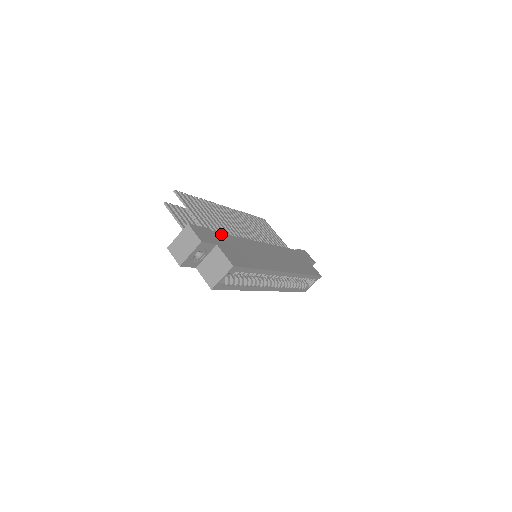
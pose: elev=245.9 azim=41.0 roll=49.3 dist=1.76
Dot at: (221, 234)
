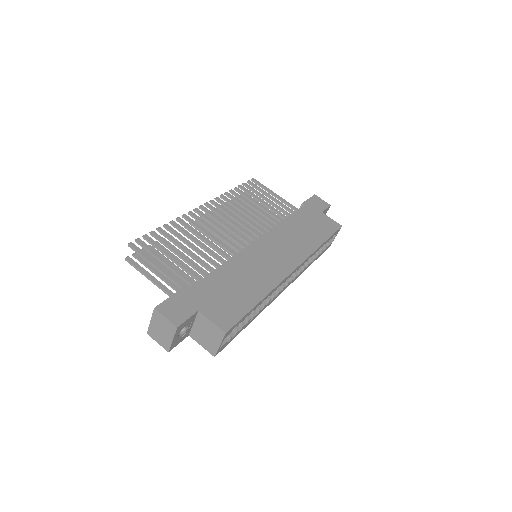
Dot at: (200, 282)
